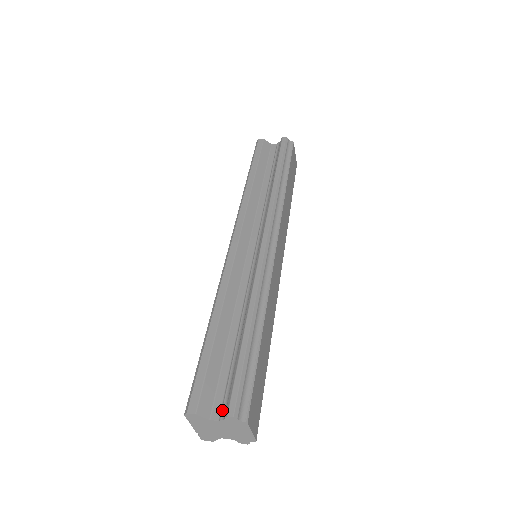
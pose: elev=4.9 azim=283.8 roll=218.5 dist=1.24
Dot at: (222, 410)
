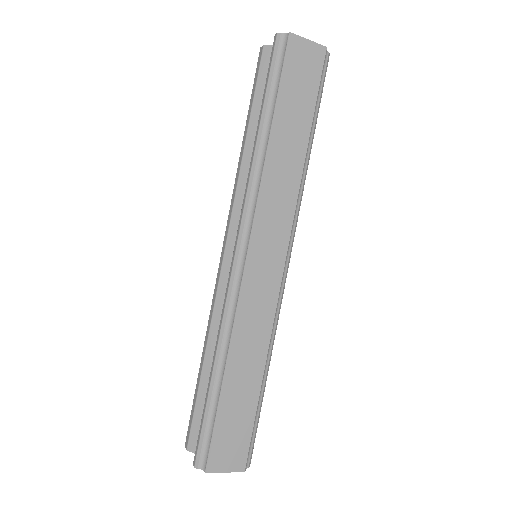
Dot at: occluded
